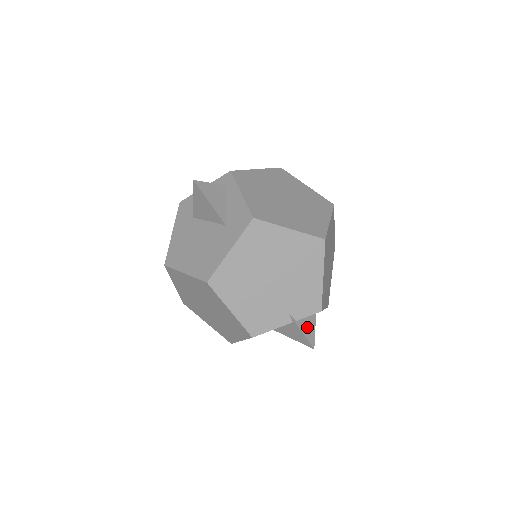
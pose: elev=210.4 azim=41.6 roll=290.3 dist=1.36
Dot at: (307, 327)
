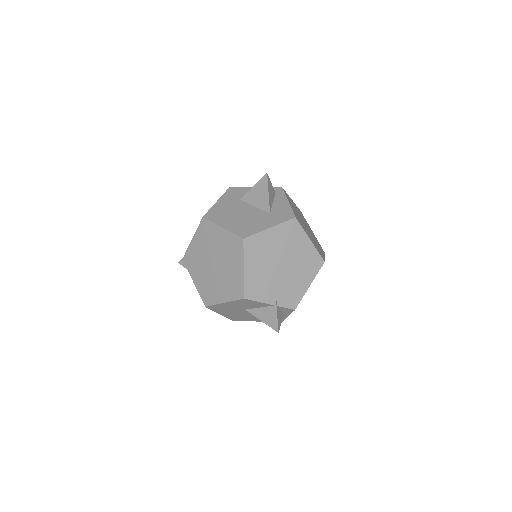
Dot at: (279, 316)
